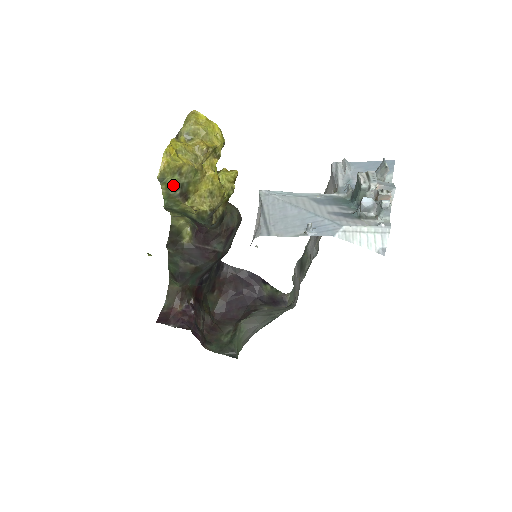
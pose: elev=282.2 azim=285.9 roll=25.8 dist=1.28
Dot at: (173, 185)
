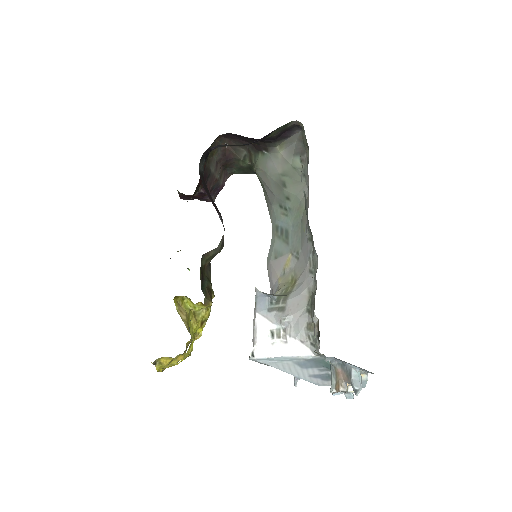
Dot at: occluded
